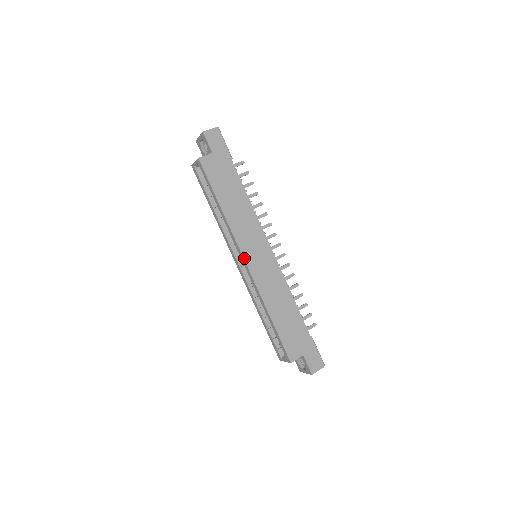
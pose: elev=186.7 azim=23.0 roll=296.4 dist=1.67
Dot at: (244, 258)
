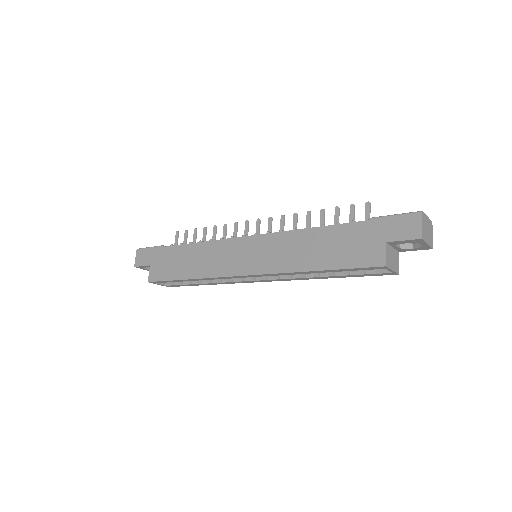
Dot at: (240, 275)
